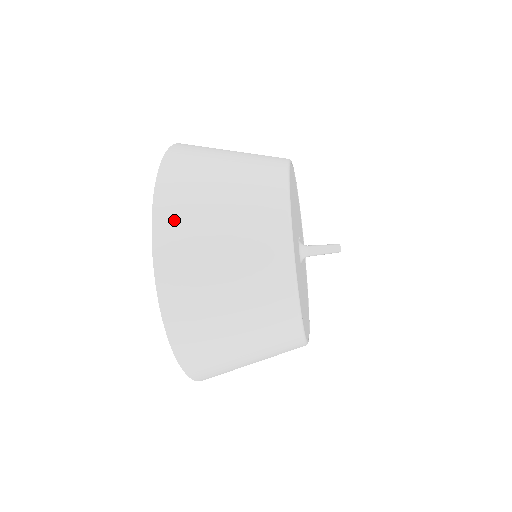
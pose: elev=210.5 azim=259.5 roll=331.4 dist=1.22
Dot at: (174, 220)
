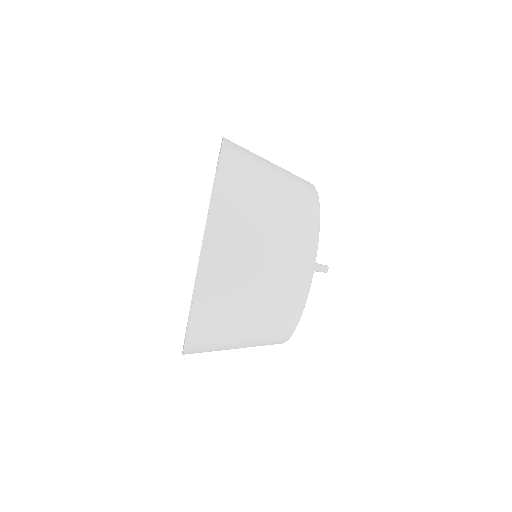
Dot at: (228, 219)
